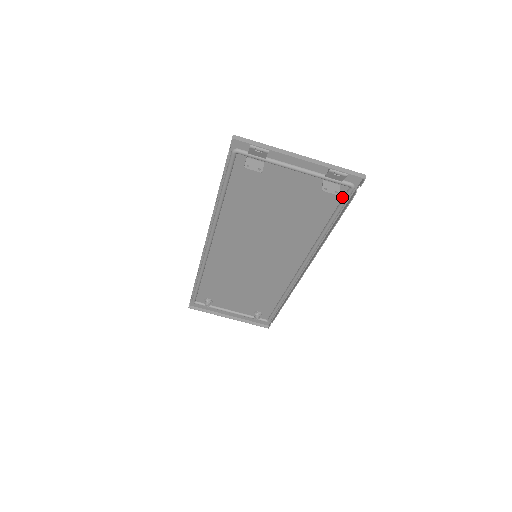
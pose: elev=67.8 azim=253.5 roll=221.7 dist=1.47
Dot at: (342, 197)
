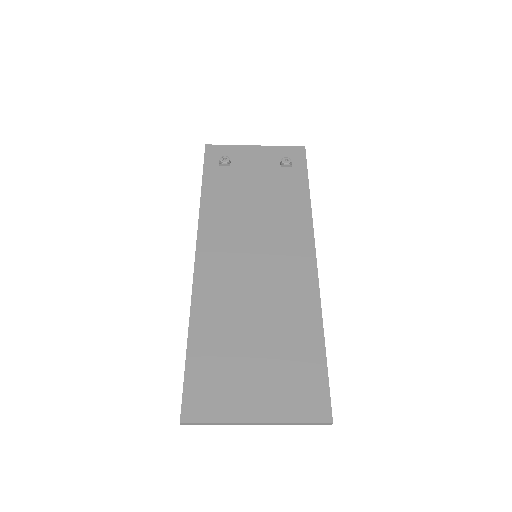
Dot at: (319, 382)
